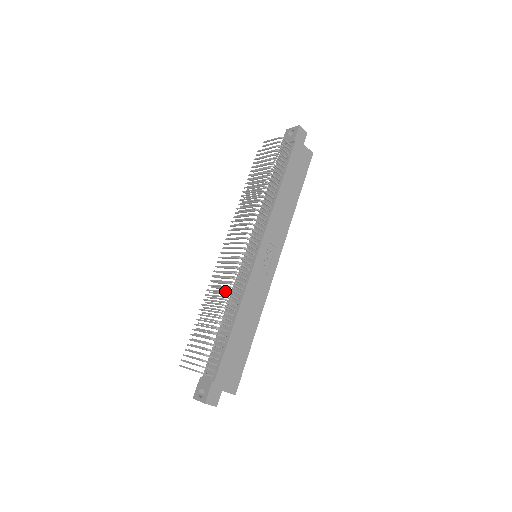
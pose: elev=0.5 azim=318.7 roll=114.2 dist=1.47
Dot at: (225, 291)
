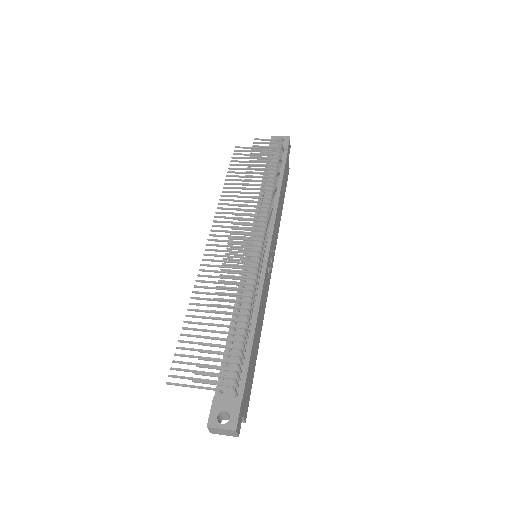
Dot at: occluded
